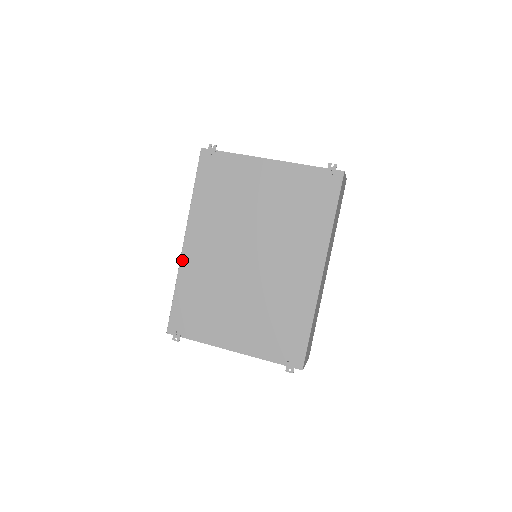
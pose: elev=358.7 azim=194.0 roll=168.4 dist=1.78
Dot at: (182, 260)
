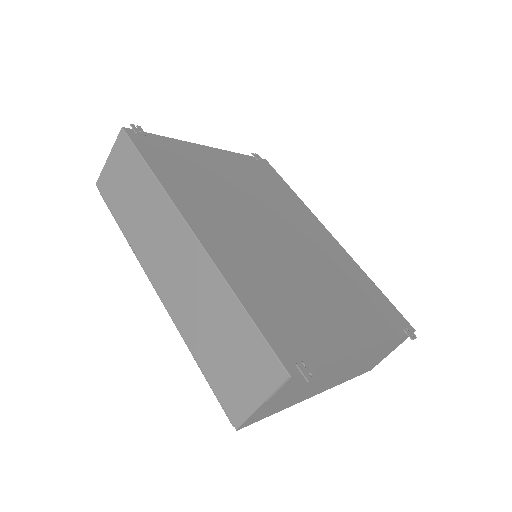
Dot at: (211, 253)
